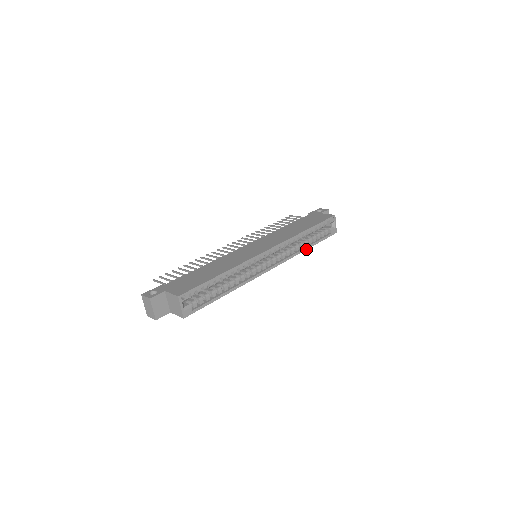
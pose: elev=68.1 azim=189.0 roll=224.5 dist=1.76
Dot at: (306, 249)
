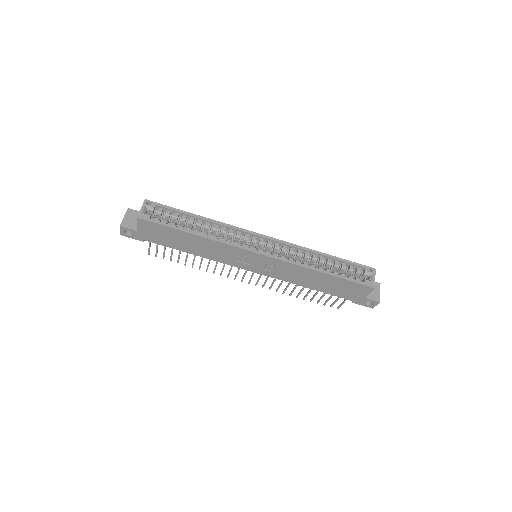
Dot at: (318, 271)
